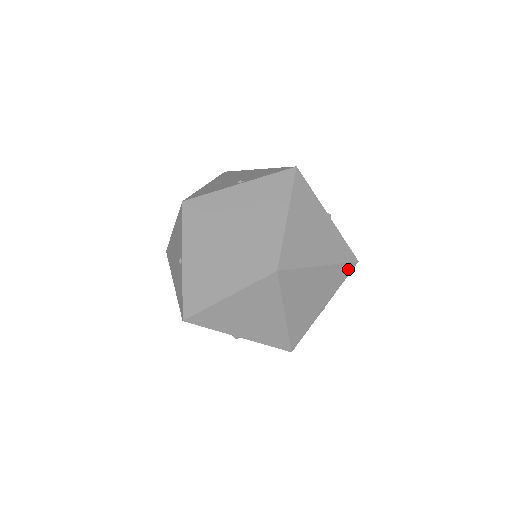
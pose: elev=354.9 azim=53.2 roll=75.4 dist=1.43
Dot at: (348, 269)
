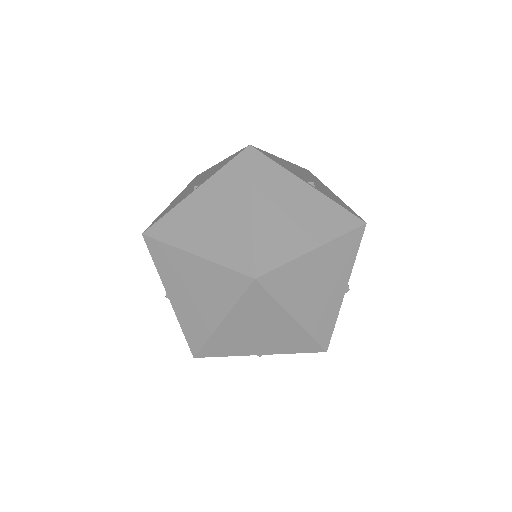
Dot at: (356, 237)
